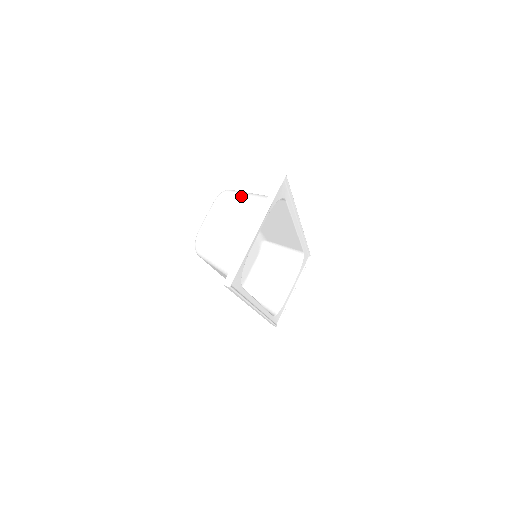
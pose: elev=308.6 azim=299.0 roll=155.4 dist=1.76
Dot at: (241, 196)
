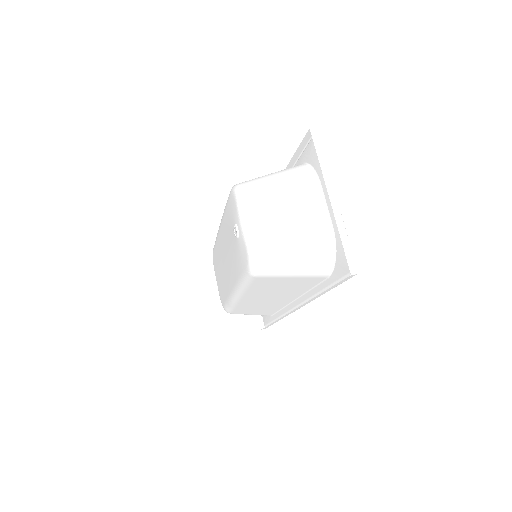
Dot at: (267, 181)
